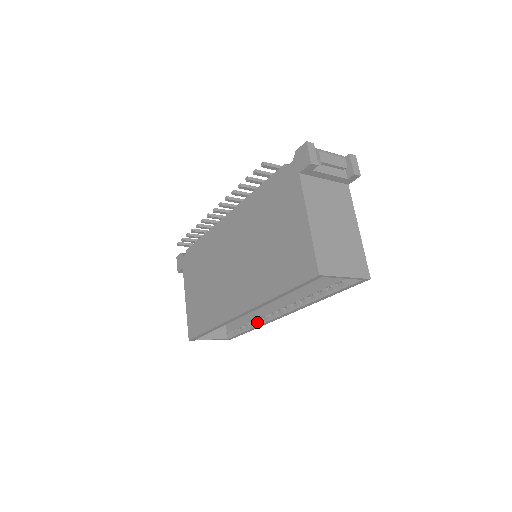
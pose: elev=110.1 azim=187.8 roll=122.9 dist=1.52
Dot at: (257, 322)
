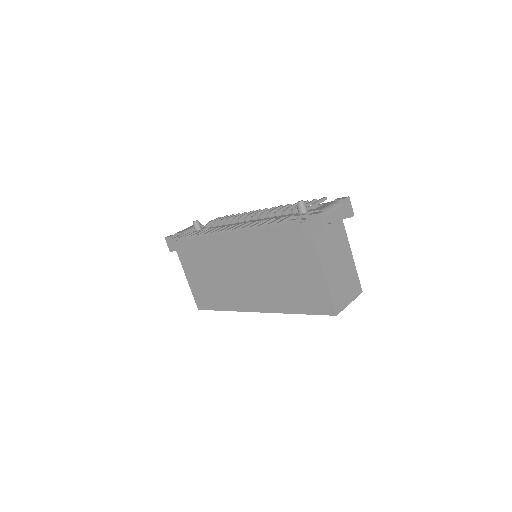
Dot at: occluded
